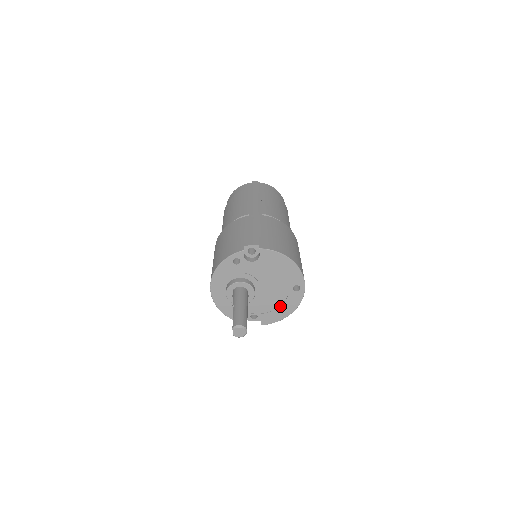
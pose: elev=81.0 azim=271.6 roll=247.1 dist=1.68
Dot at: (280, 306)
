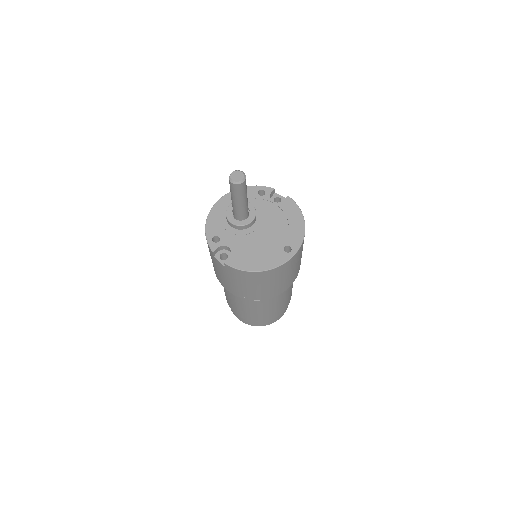
Dot at: (258, 256)
